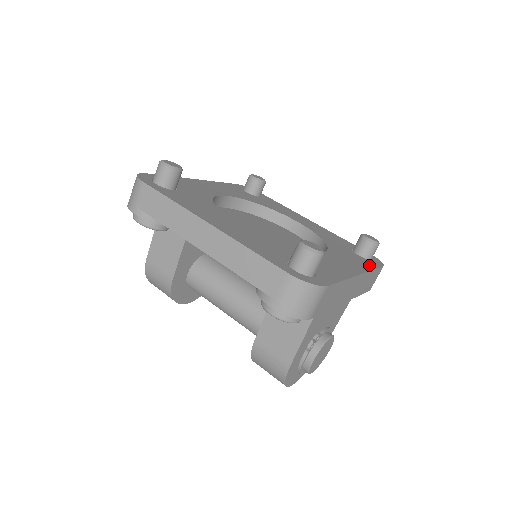
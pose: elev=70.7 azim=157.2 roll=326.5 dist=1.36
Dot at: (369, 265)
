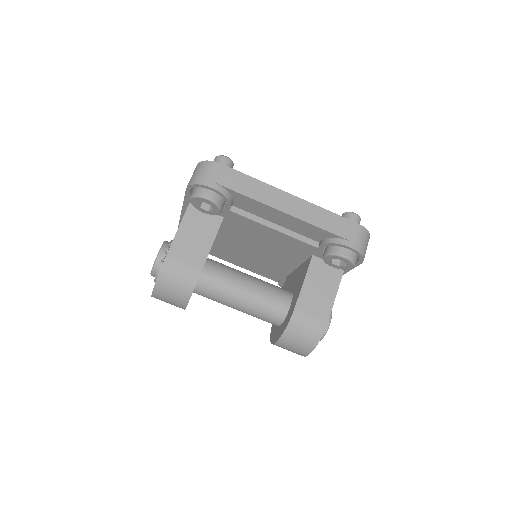
Dot at: occluded
